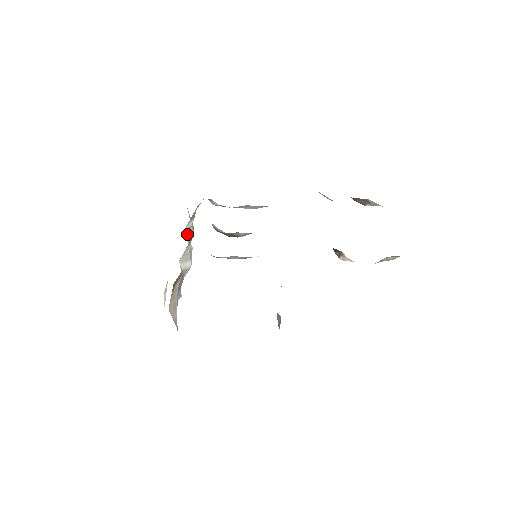
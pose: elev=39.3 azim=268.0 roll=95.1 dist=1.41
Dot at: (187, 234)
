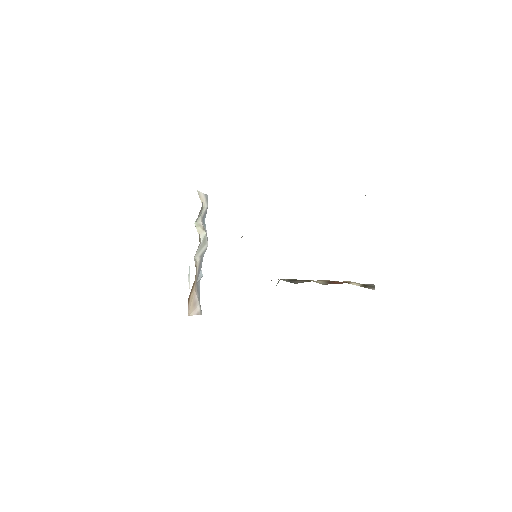
Dot at: (200, 218)
